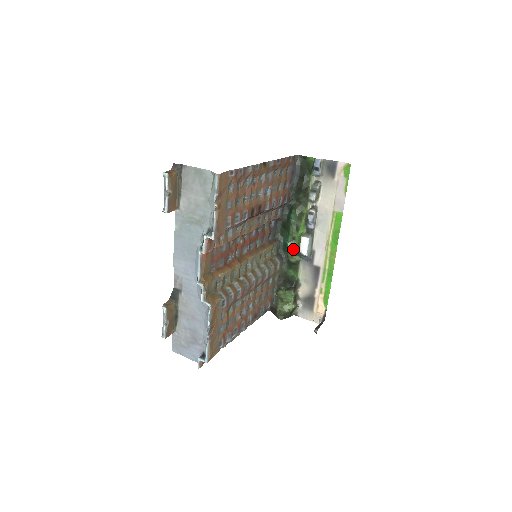
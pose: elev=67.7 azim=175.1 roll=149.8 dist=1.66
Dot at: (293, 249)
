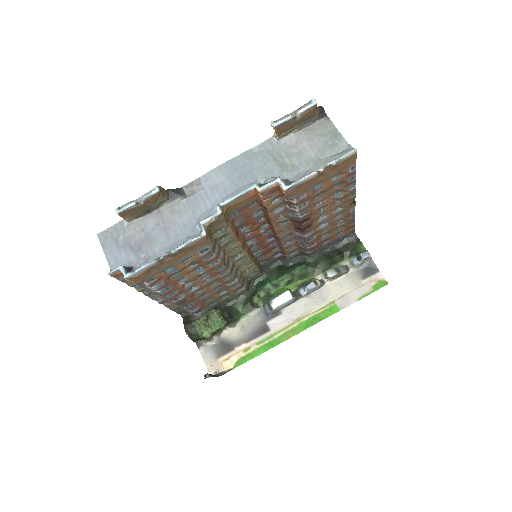
Dot at: (267, 292)
